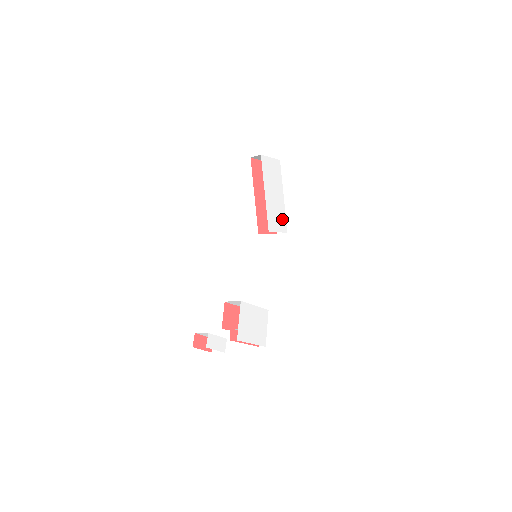
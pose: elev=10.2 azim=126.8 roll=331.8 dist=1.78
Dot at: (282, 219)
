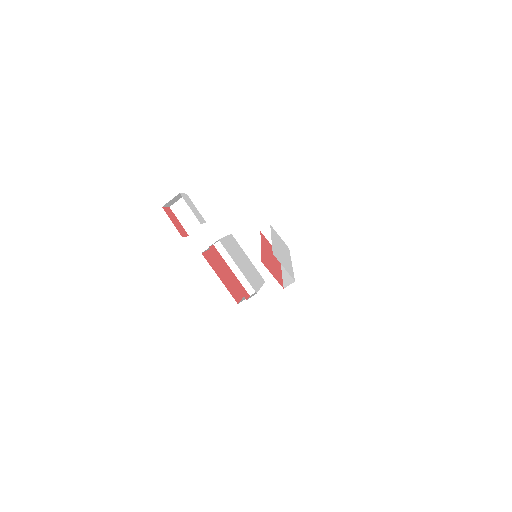
Dot at: (289, 269)
